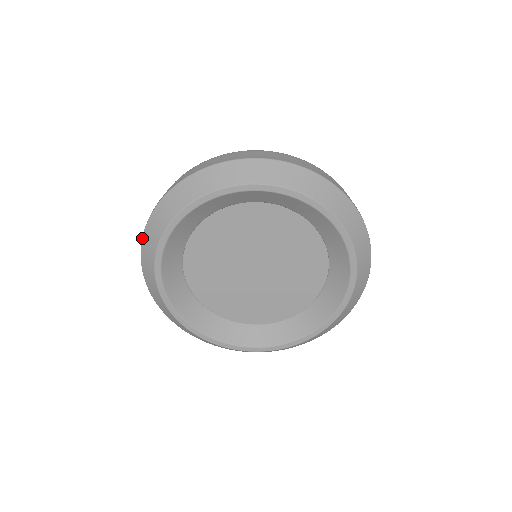
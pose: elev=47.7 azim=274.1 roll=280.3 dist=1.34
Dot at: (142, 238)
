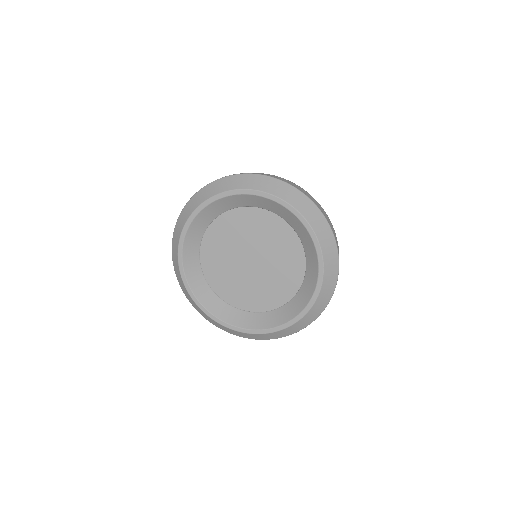
Dot at: (219, 179)
